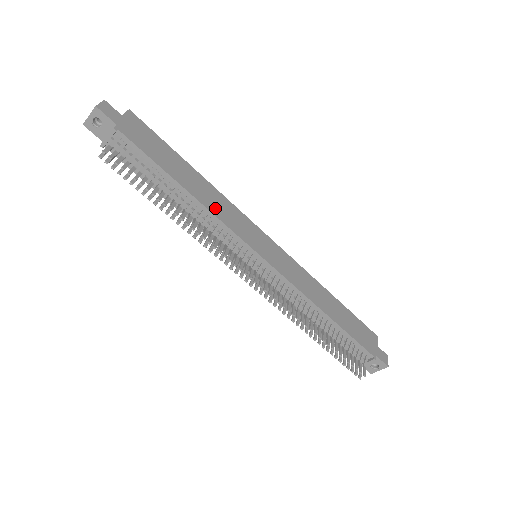
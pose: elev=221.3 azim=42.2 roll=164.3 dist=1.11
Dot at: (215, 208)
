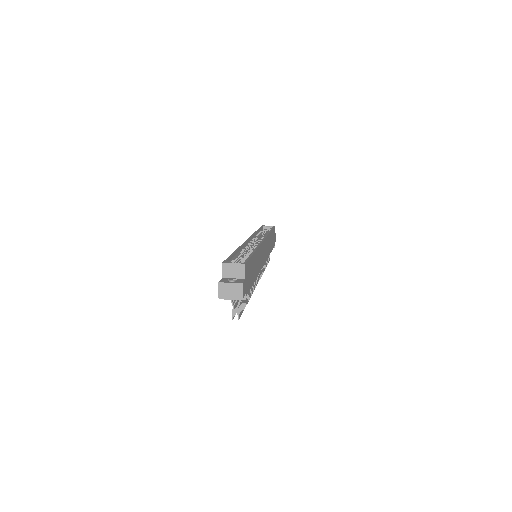
Dot at: (259, 267)
